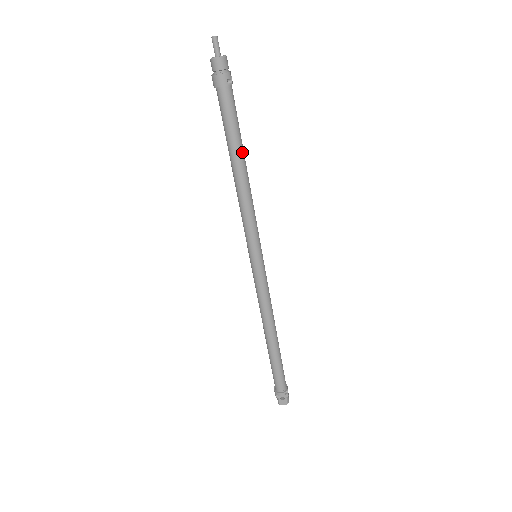
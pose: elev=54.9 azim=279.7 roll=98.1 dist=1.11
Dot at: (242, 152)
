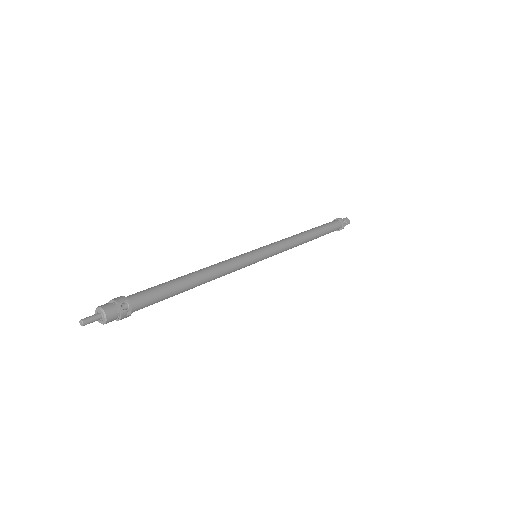
Dot at: (185, 287)
